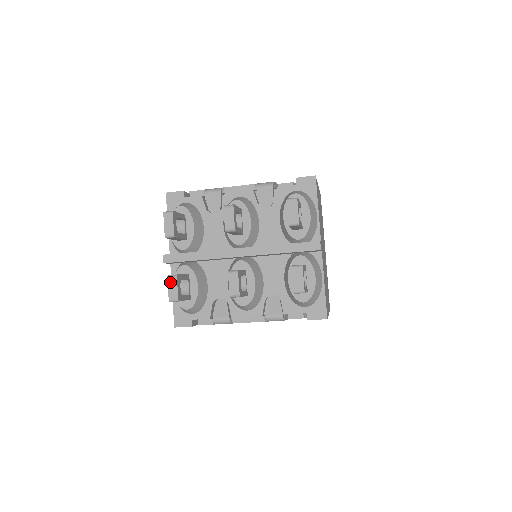
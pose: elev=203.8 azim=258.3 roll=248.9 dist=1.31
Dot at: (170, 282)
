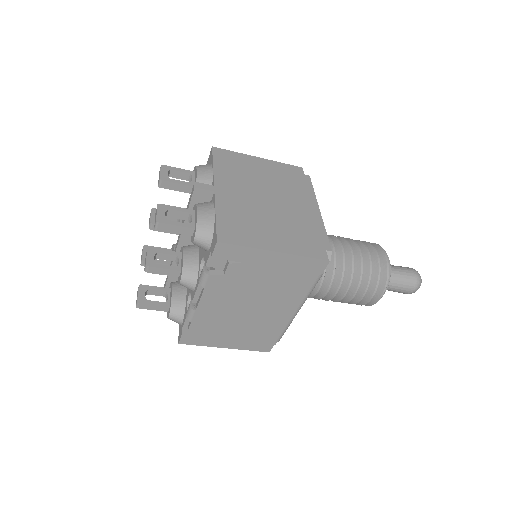
Dot at: (137, 293)
